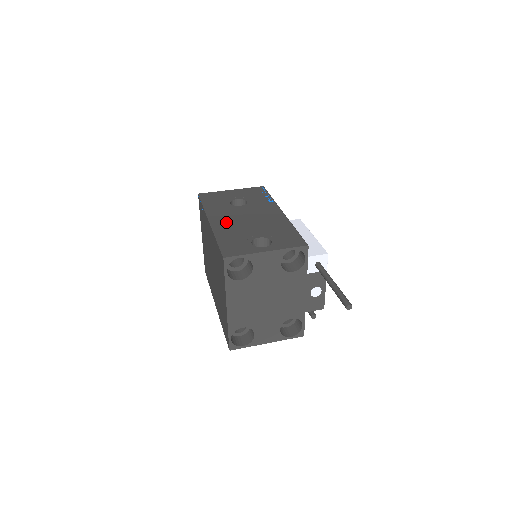
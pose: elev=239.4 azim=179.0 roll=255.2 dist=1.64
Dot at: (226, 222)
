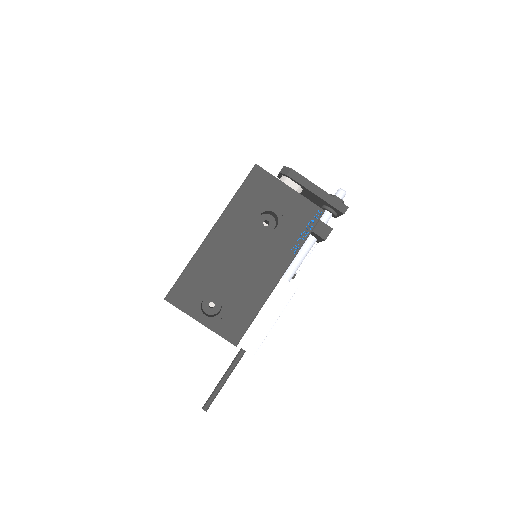
Dot at: (220, 247)
